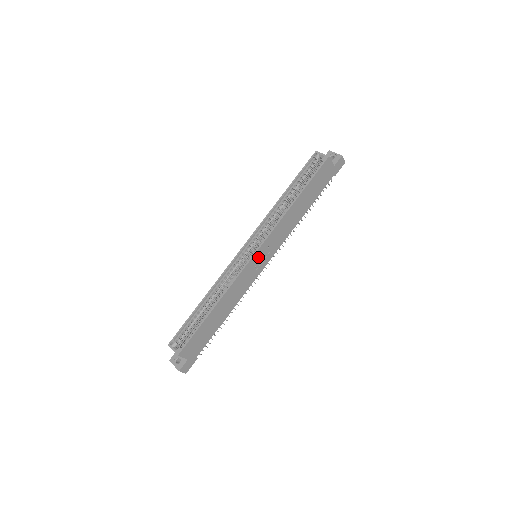
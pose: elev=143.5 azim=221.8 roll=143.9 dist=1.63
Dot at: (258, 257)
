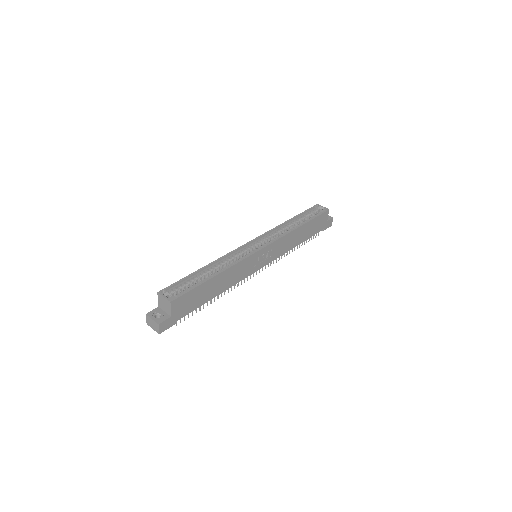
Dot at: (262, 254)
